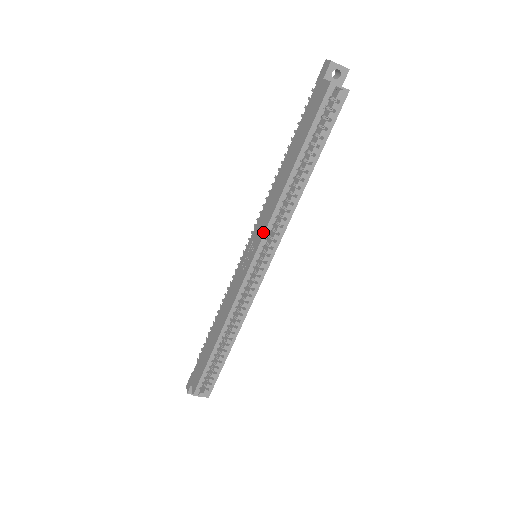
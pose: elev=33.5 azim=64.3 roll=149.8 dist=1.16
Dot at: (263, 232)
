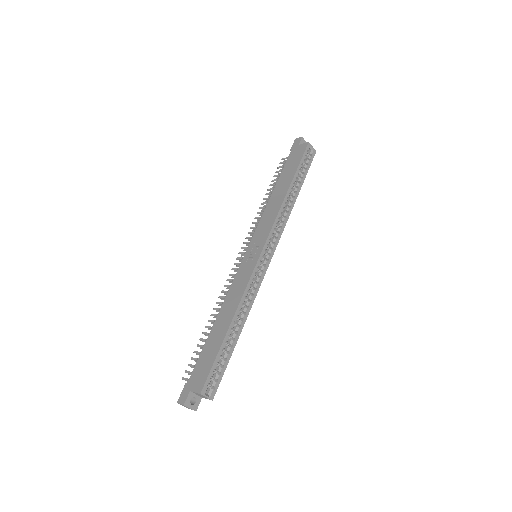
Dot at: (270, 229)
